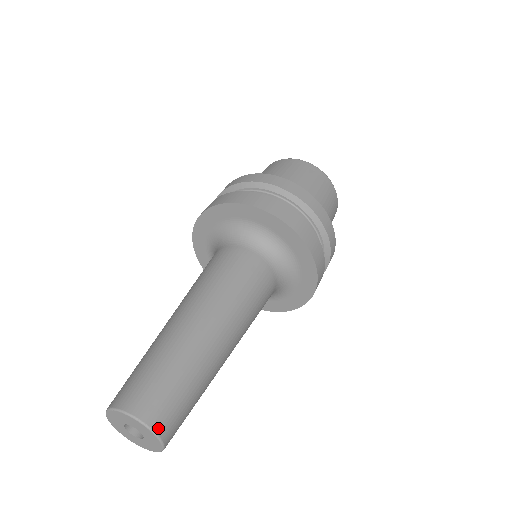
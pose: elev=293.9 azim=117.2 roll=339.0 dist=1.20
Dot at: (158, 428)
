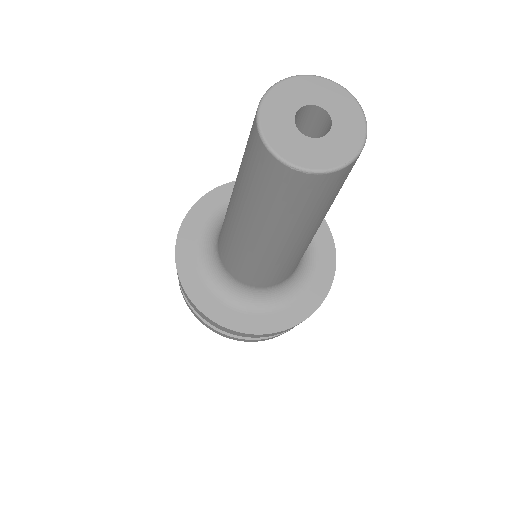
Dot at: (331, 86)
